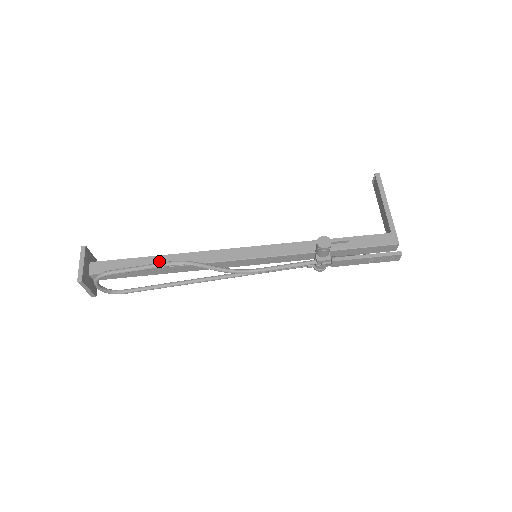
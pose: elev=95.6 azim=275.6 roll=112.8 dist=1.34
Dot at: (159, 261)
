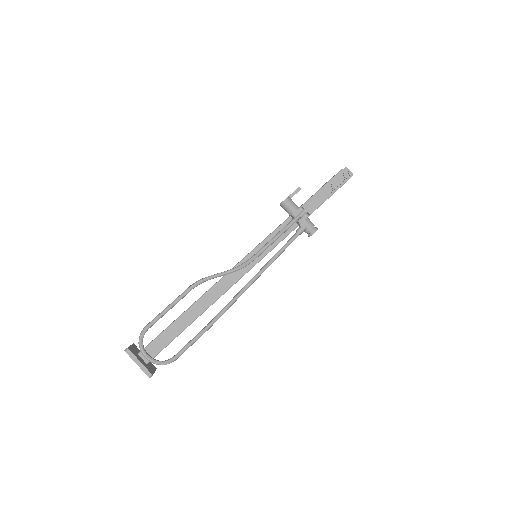
Dot at: occluded
